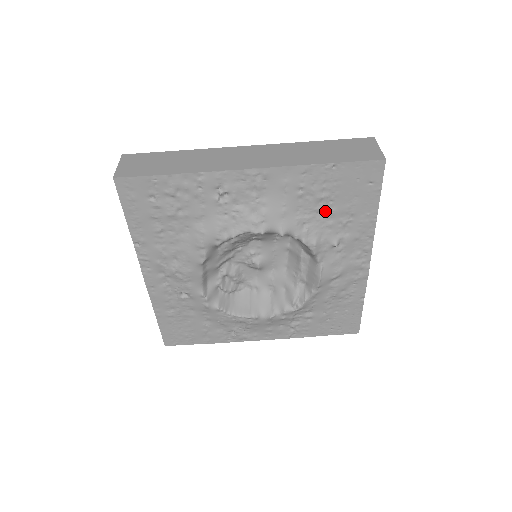
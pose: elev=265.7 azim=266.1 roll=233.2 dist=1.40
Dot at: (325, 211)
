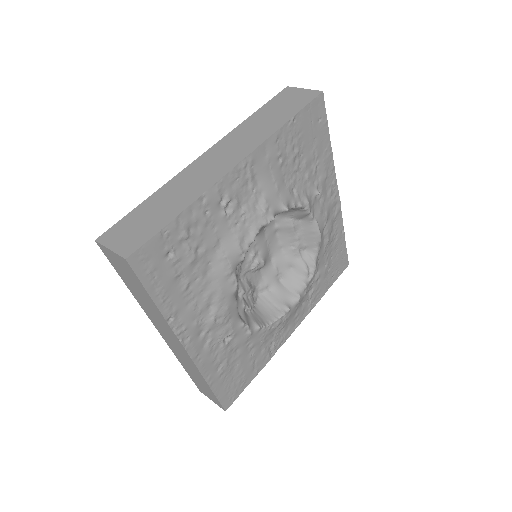
Dot at: (300, 167)
